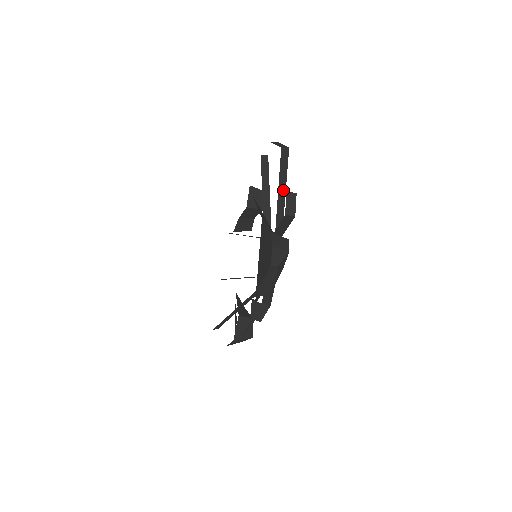
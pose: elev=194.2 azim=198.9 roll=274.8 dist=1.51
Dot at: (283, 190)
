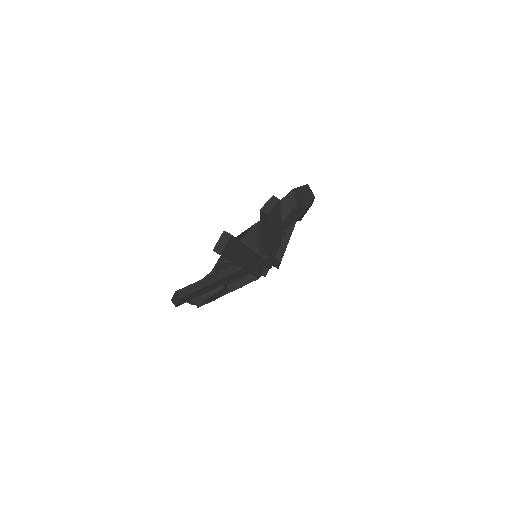
Dot at: (234, 263)
